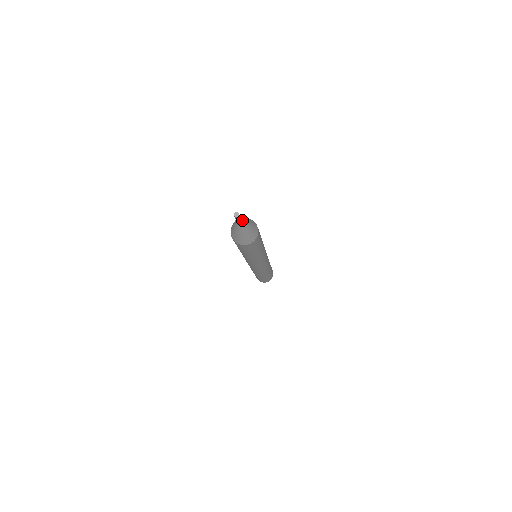
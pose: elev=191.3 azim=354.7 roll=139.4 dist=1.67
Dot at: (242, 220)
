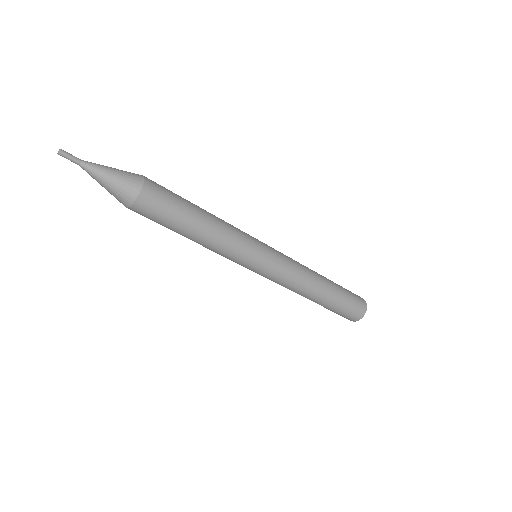
Dot at: (86, 162)
